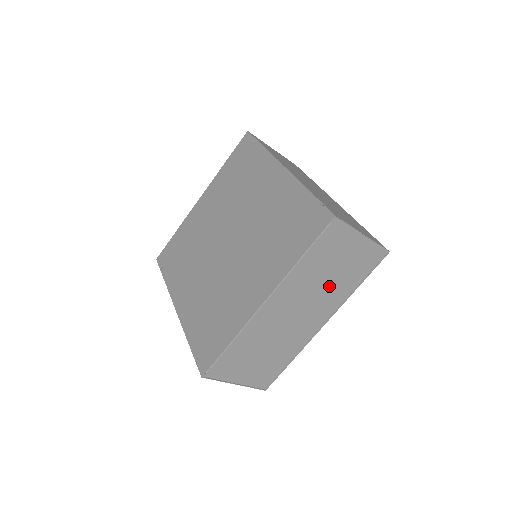
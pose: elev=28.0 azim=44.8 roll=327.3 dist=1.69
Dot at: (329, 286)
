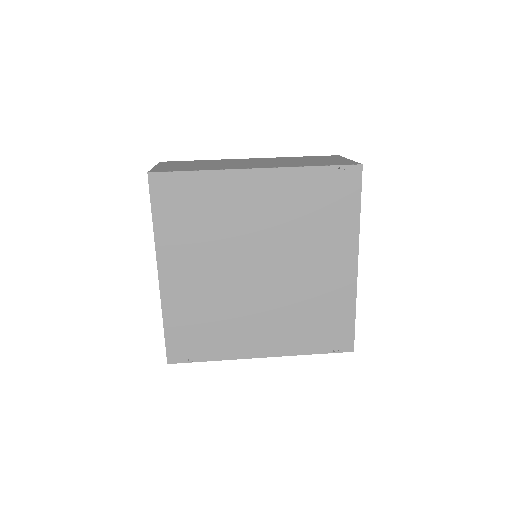
Dot at: occluded
